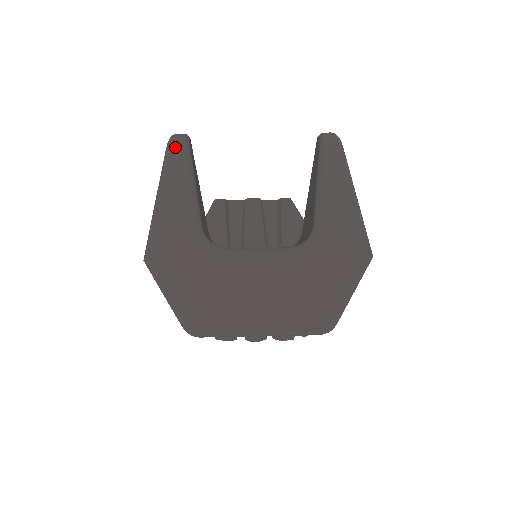
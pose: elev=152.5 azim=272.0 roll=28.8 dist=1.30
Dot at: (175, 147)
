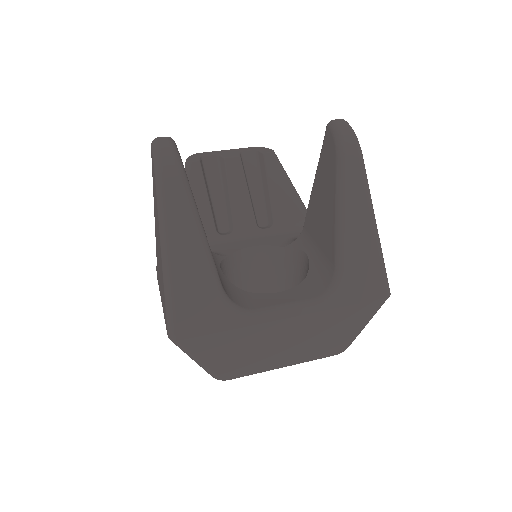
Dot at: (169, 179)
